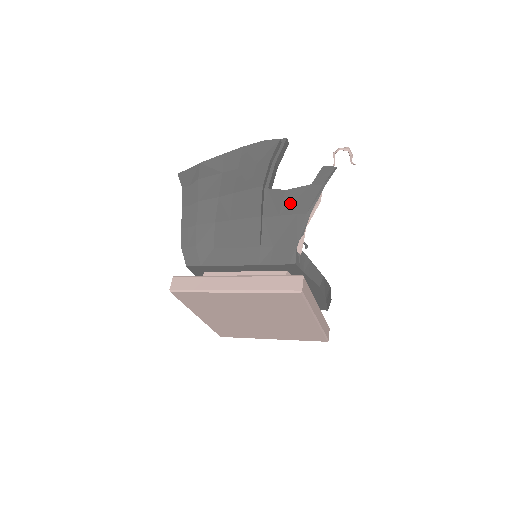
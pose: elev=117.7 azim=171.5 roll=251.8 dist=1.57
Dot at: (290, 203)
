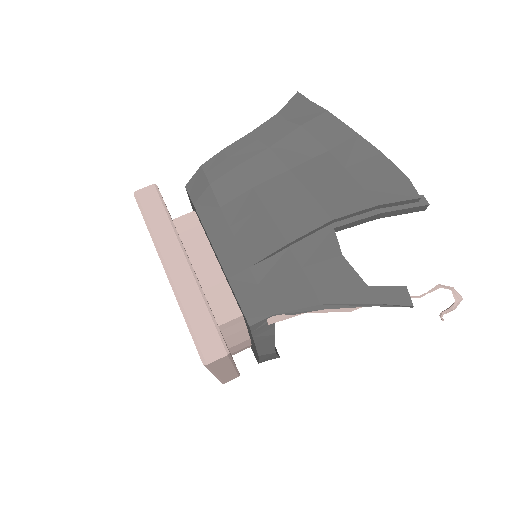
Dot at: (326, 272)
